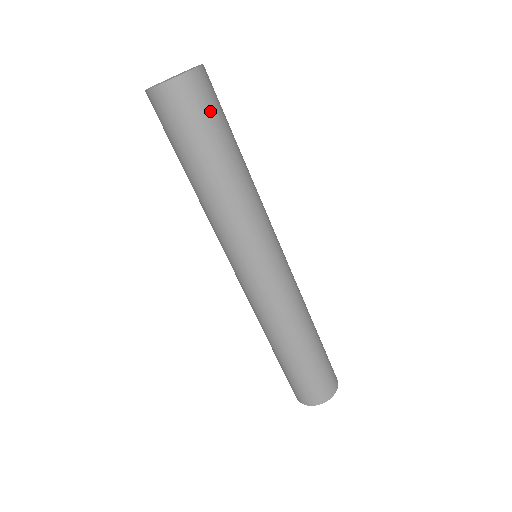
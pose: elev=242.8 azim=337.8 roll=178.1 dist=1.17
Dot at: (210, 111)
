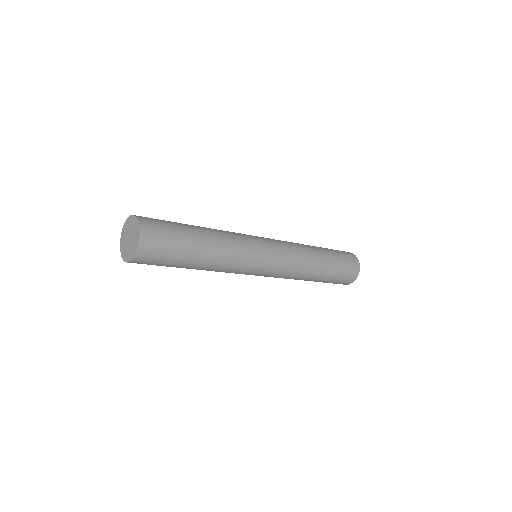
Dot at: (165, 254)
